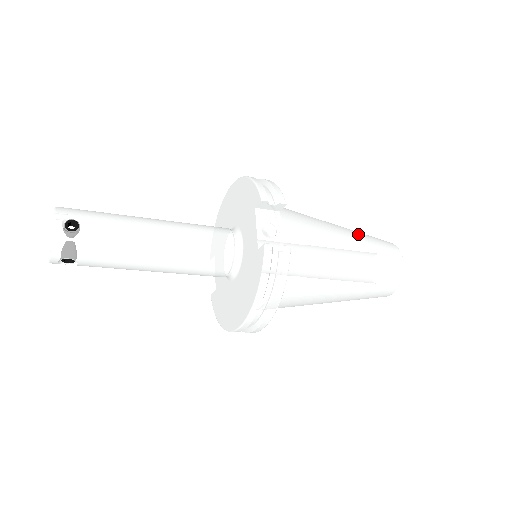
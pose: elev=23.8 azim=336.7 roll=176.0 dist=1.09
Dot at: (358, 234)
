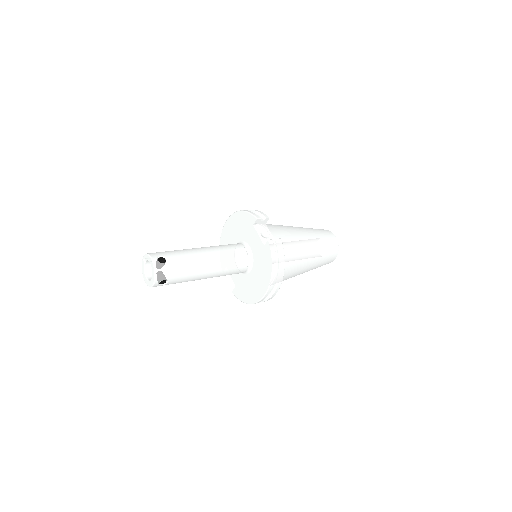
Dot at: (307, 228)
